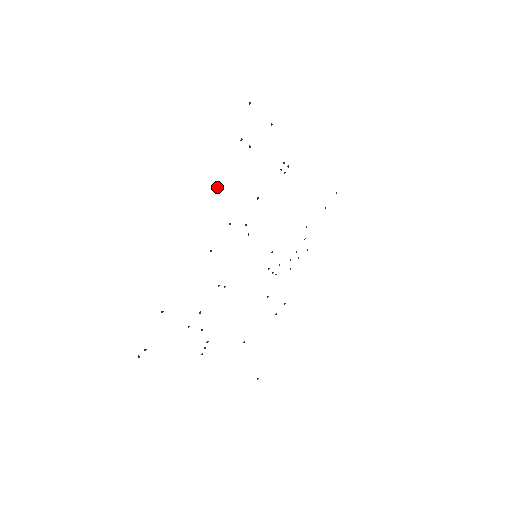
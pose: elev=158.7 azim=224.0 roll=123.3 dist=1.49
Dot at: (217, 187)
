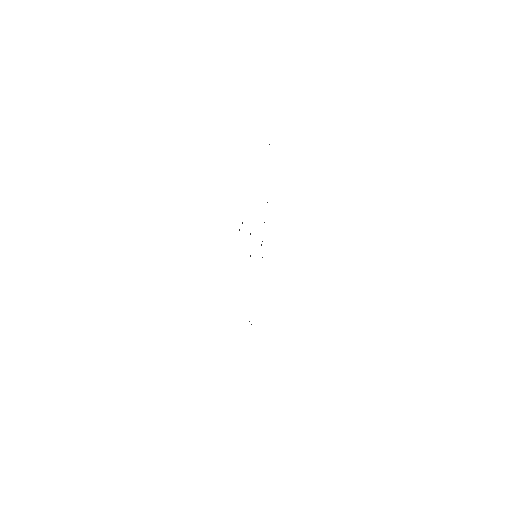
Dot at: occluded
